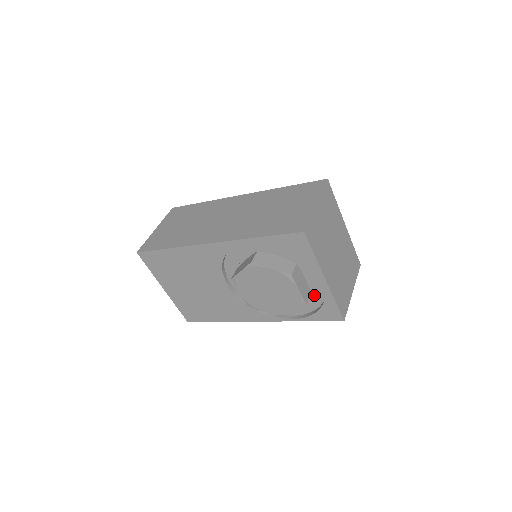
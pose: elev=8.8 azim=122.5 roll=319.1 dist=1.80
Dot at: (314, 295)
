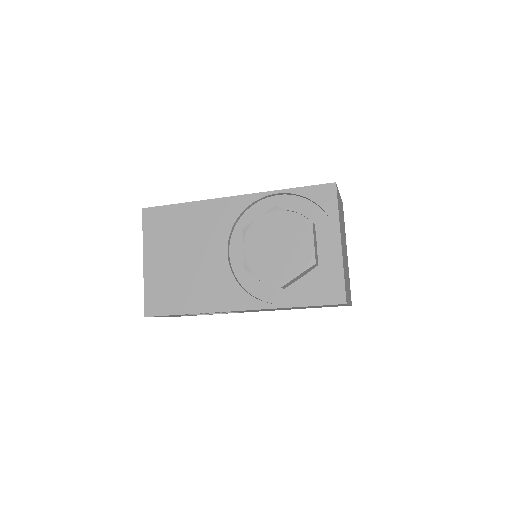
Dot at: (320, 270)
